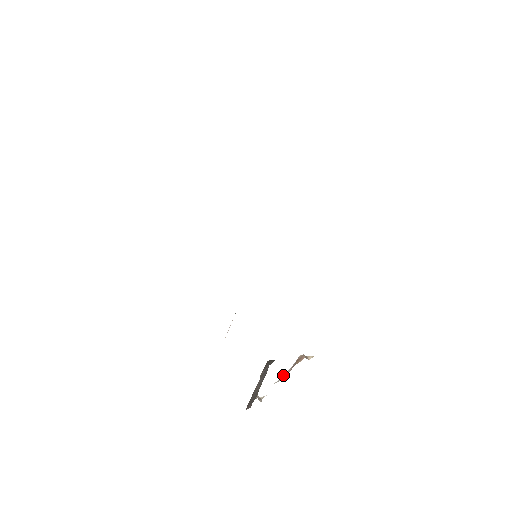
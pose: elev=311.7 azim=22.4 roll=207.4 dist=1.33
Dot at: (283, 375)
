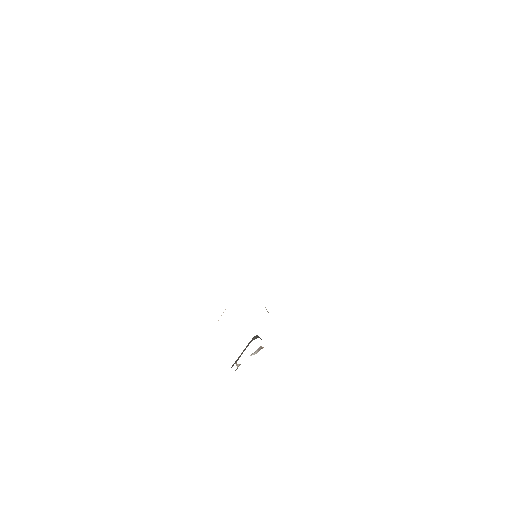
Dot at: (253, 353)
